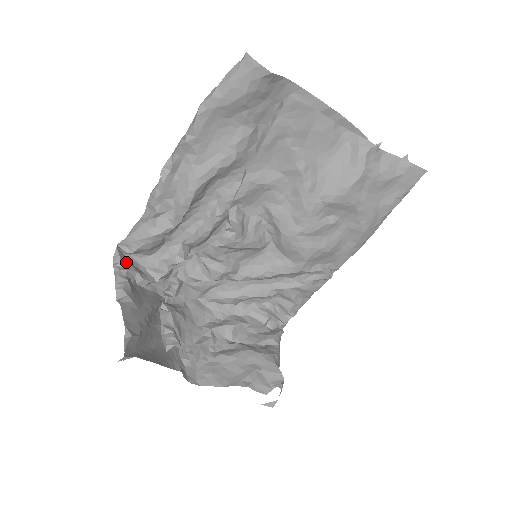
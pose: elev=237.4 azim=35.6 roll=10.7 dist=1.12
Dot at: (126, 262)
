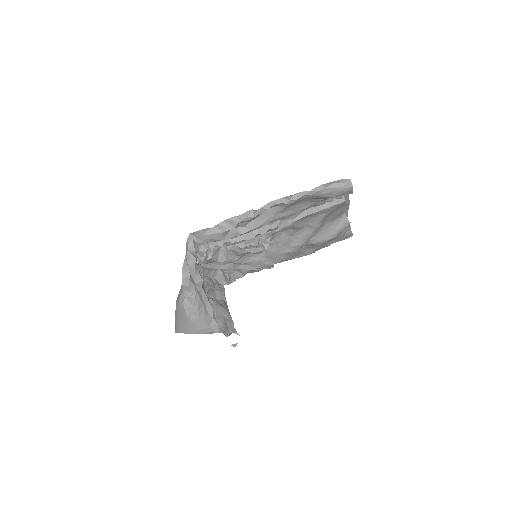
Dot at: occluded
